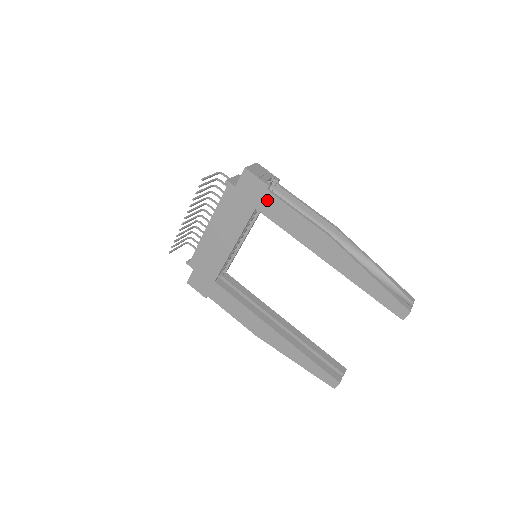
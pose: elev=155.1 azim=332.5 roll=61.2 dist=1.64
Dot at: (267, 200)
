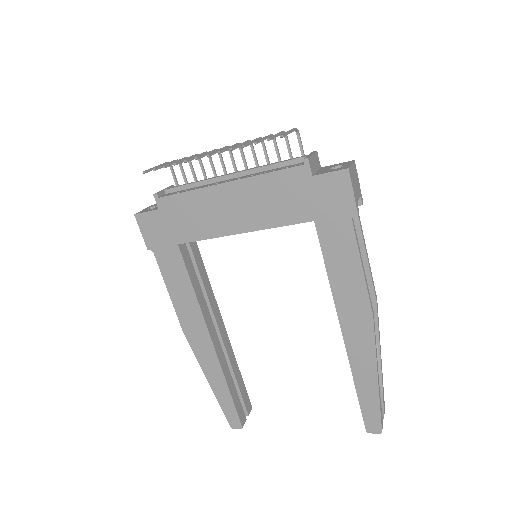
Dot at: (339, 226)
